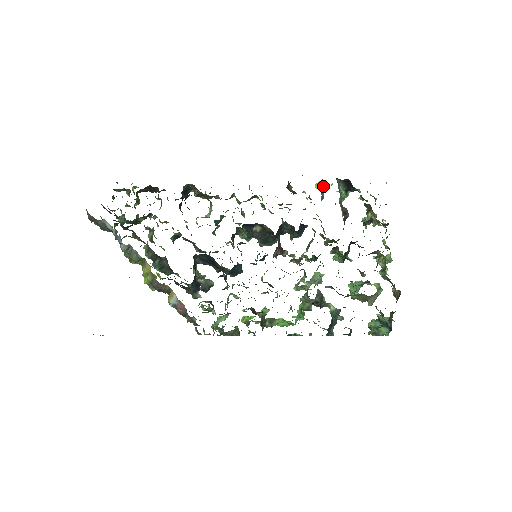
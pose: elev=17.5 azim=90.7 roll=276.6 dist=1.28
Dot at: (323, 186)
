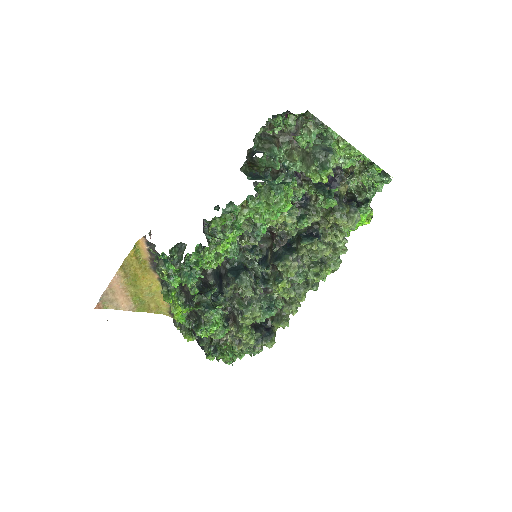
Dot at: occluded
